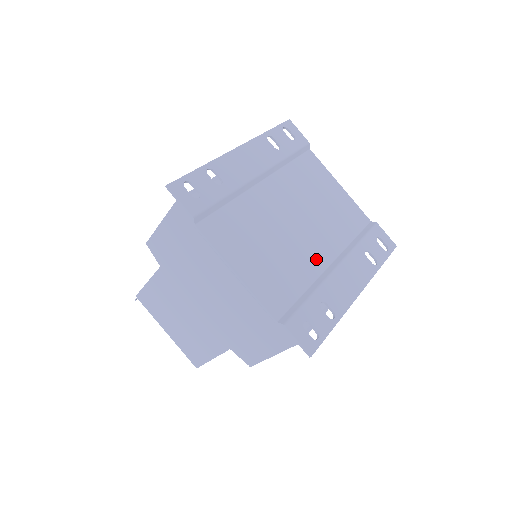
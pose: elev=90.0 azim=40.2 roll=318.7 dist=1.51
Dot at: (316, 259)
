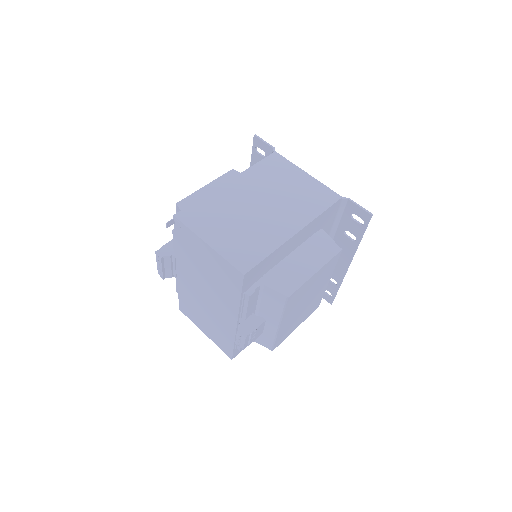
Dot at: occluded
